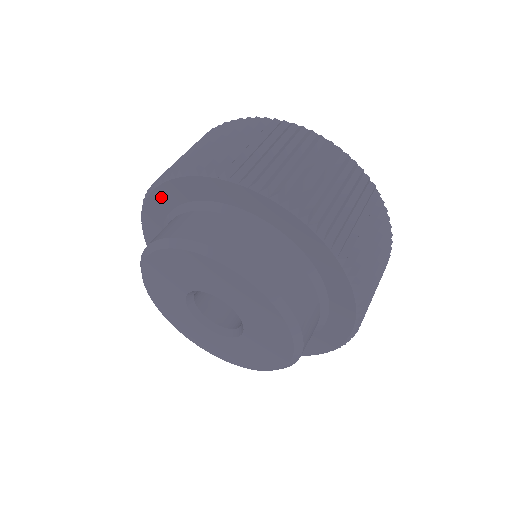
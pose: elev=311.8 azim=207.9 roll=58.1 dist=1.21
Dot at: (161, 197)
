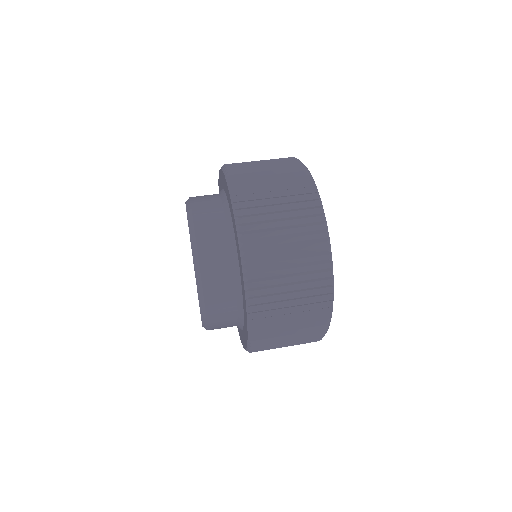
Dot at: occluded
